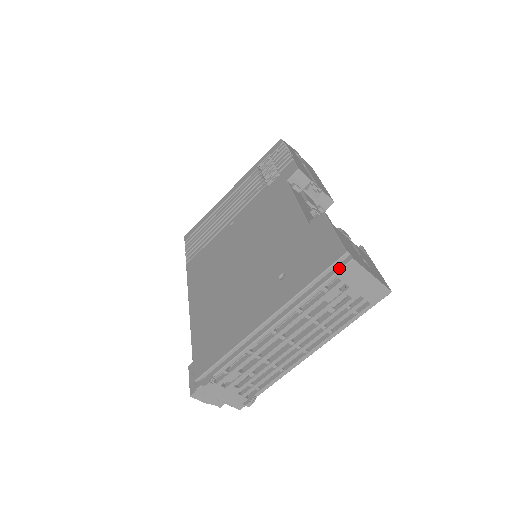
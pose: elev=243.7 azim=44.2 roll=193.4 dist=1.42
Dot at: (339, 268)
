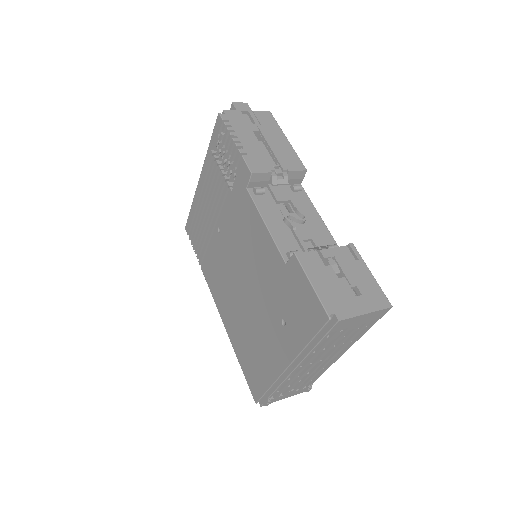
Dot at: (329, 328)
